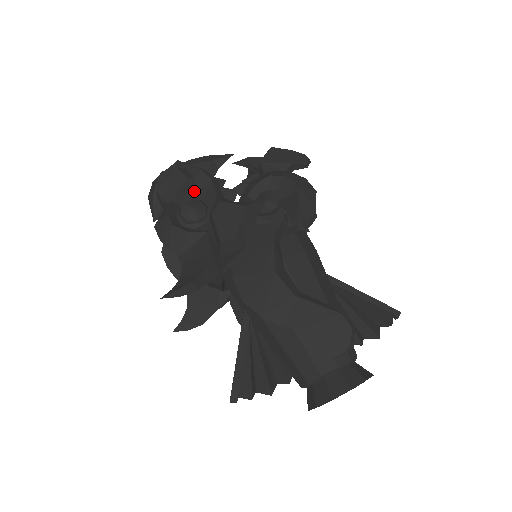
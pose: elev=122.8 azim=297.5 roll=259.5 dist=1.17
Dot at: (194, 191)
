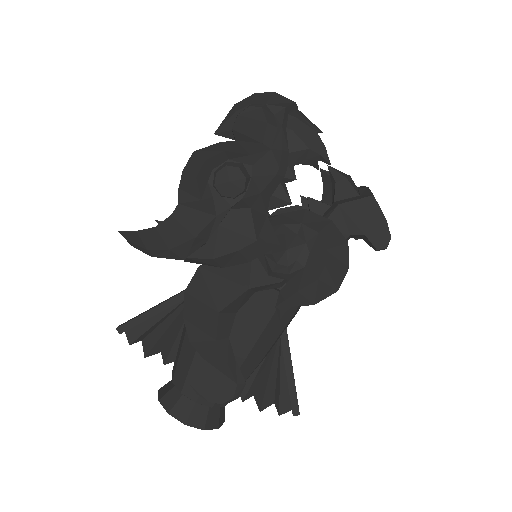
Dot at: (257, 159)
